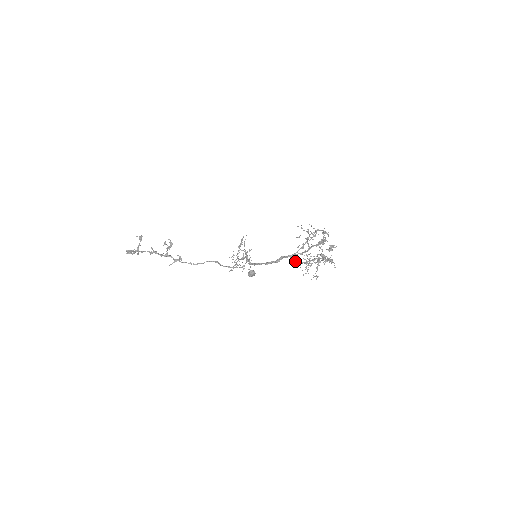
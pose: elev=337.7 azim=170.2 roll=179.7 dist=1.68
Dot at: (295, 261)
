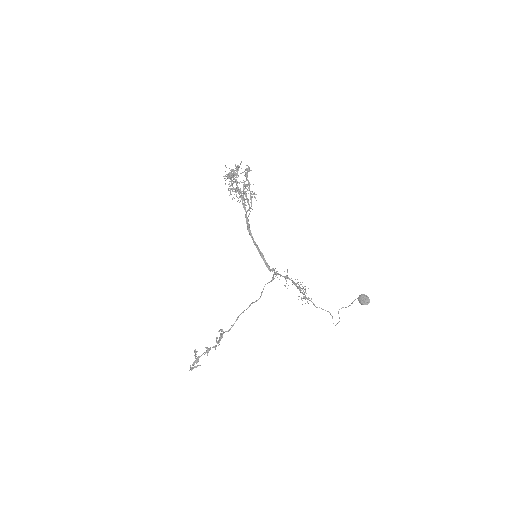
Dot at: occluded
